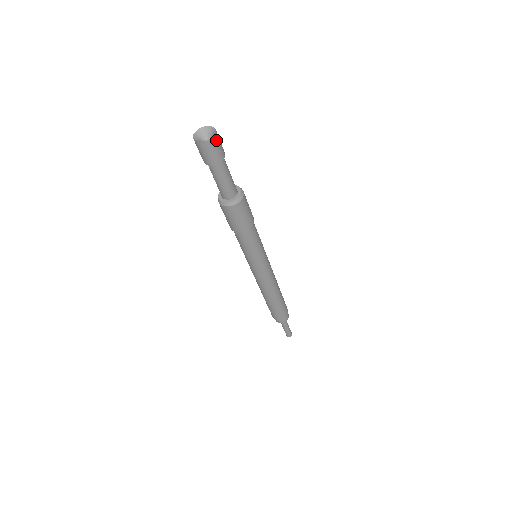
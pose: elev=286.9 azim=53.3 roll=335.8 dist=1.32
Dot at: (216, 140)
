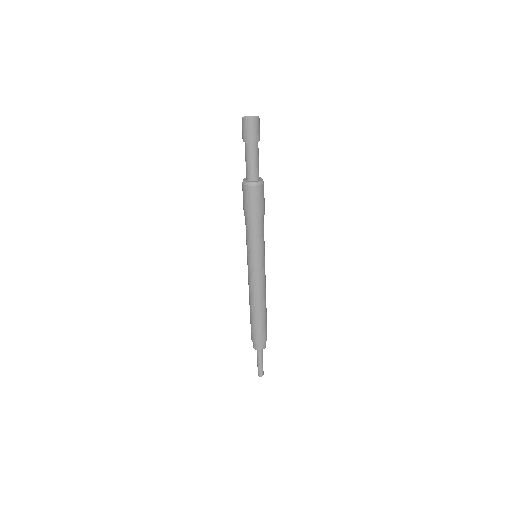
Dot at: (257, 123)
